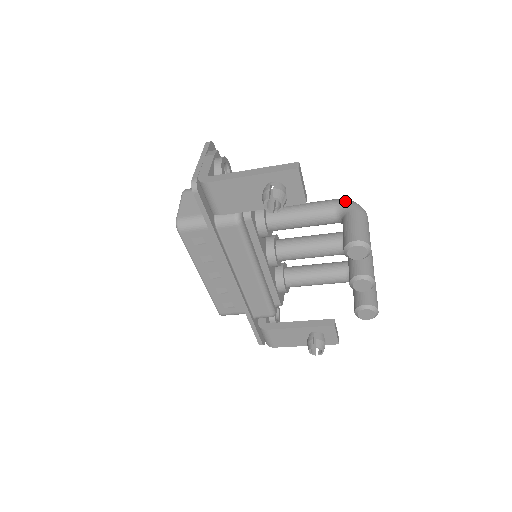
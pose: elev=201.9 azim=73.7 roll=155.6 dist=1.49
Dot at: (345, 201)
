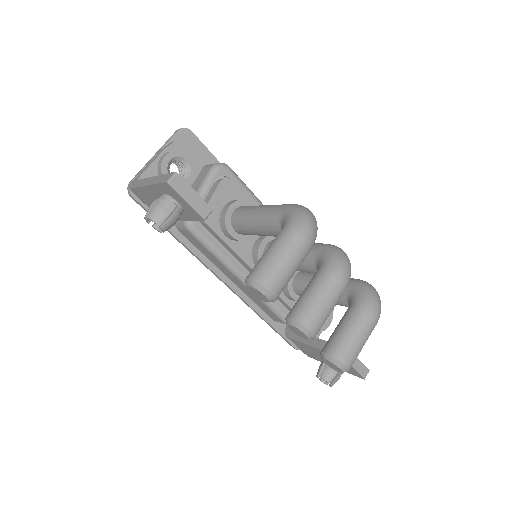
Dot at: (290, 211)
